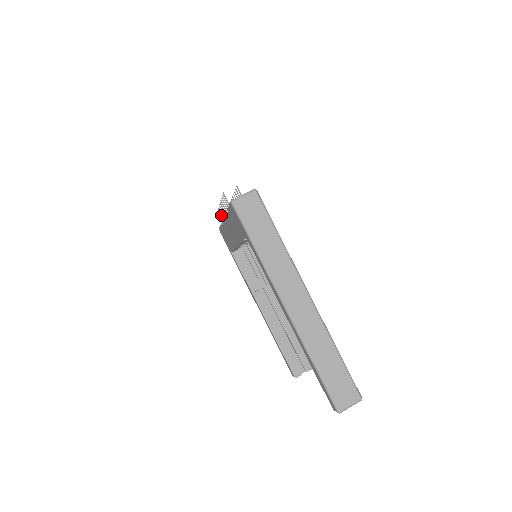
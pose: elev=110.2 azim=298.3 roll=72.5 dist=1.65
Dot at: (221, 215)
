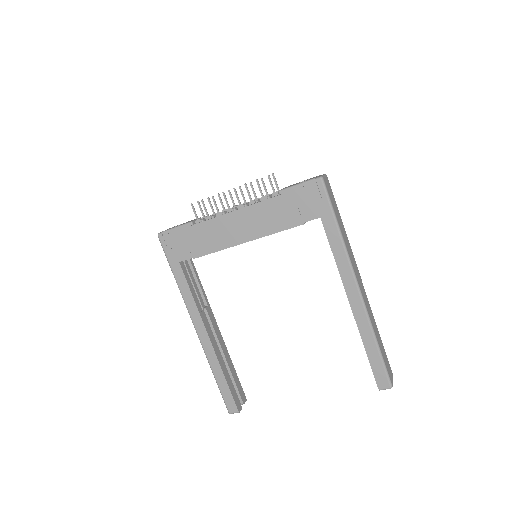
Dot at: (195, 211)
